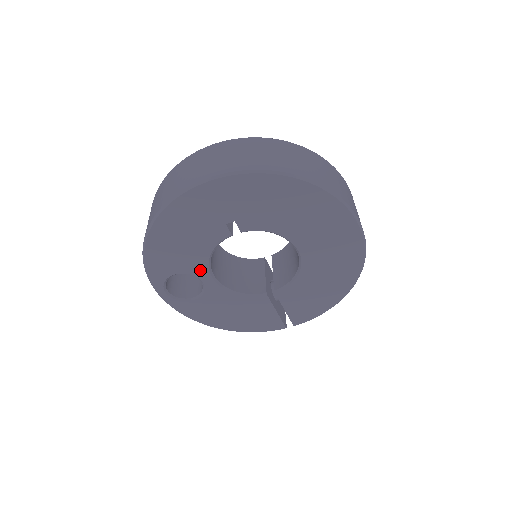
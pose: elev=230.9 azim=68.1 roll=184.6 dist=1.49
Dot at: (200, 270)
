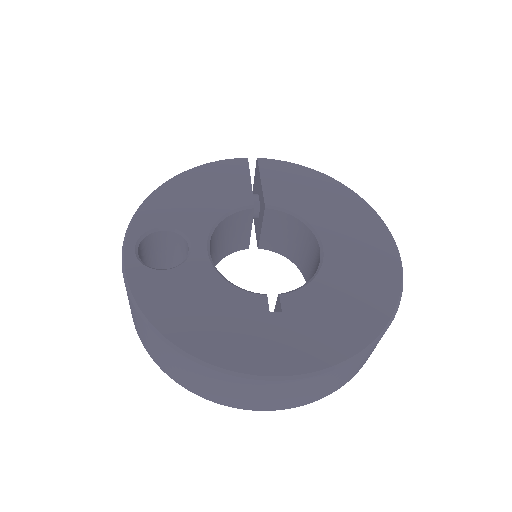
Dot at: occluded
